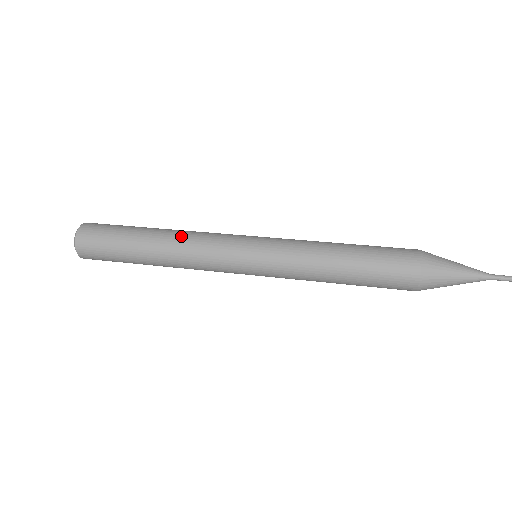
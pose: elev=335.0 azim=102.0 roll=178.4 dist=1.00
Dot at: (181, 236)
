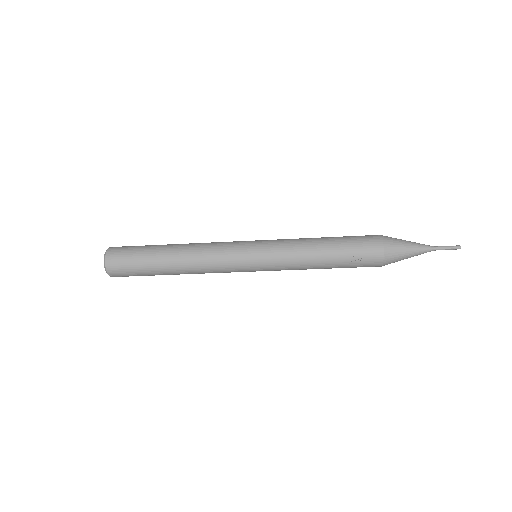
Dot at: occluded
